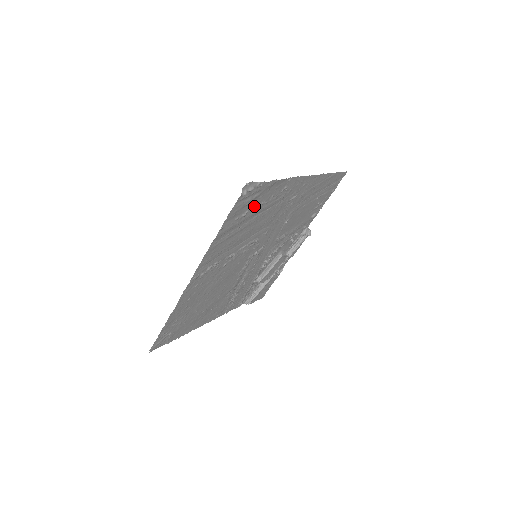
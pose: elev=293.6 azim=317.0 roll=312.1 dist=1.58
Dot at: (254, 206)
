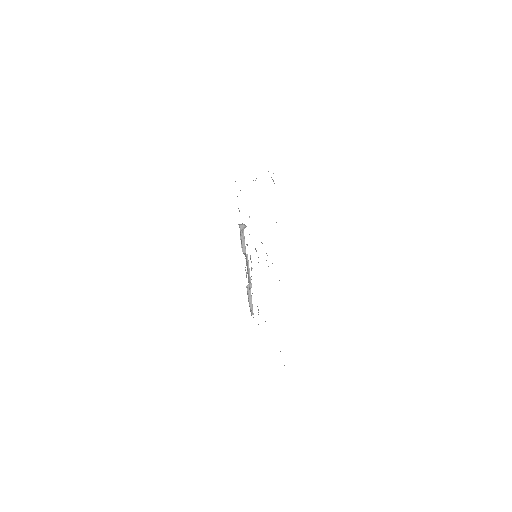
Dot at: occluded
